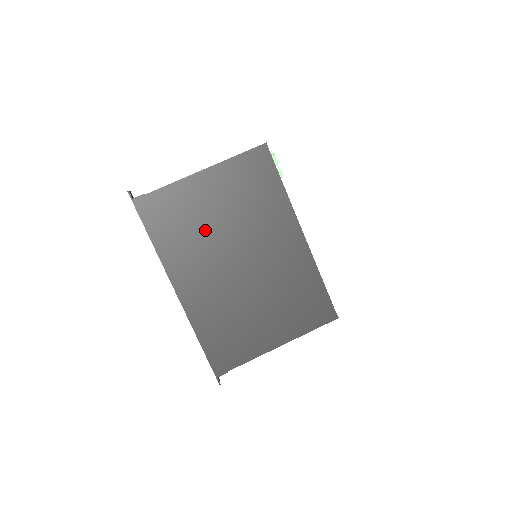
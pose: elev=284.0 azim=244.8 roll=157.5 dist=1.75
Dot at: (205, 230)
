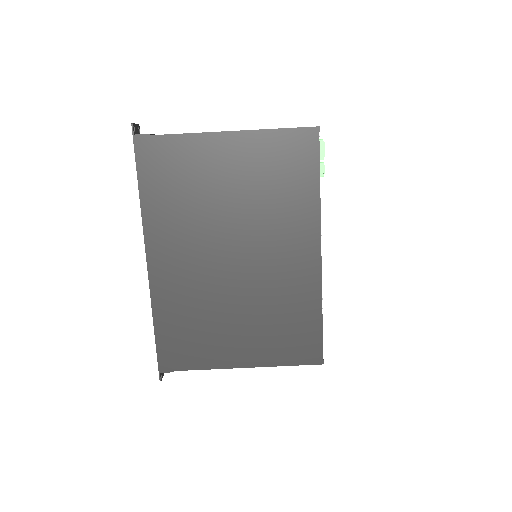
Dot at: (206, 204)
